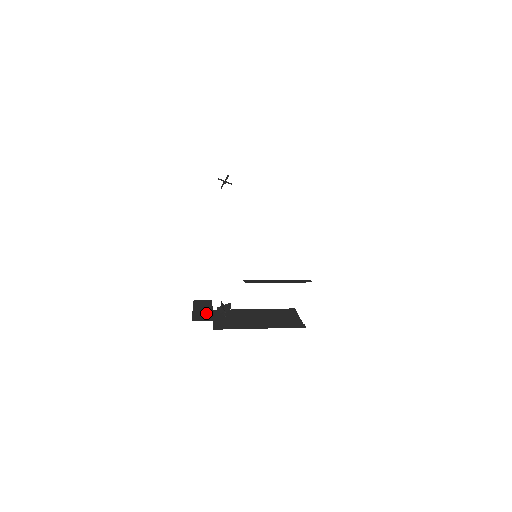
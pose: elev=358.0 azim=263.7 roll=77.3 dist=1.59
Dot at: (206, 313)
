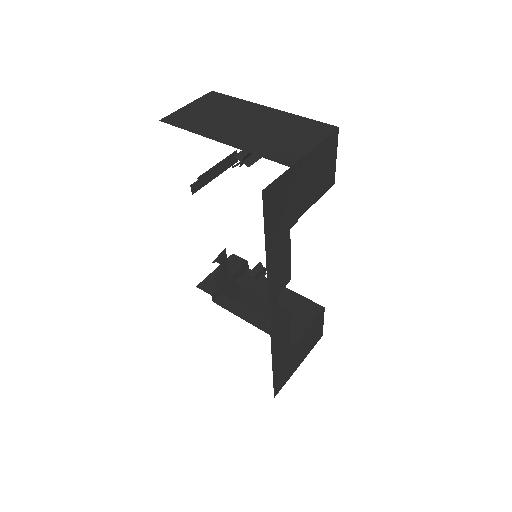
Dot at: occluded
